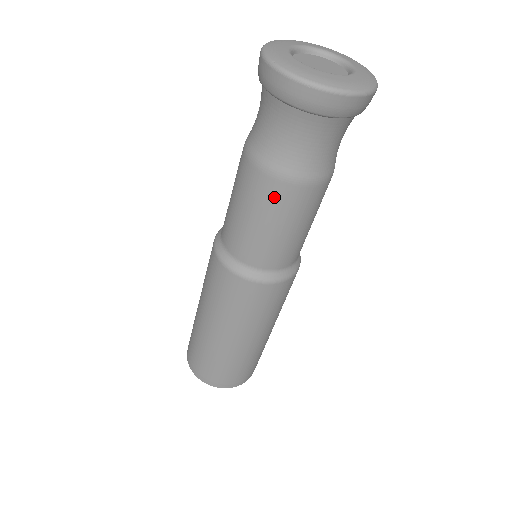
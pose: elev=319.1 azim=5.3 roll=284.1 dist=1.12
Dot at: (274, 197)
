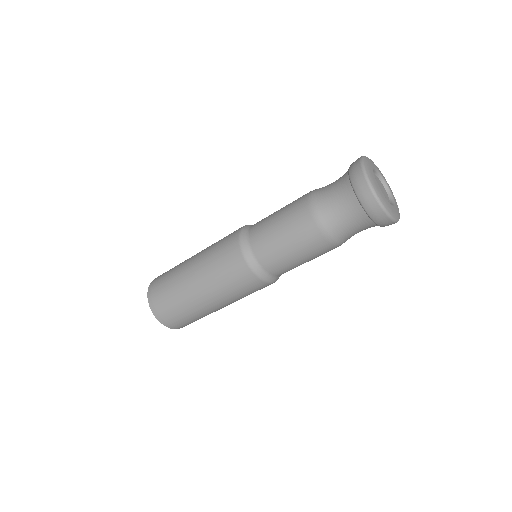
Dot at: (308, 236)
